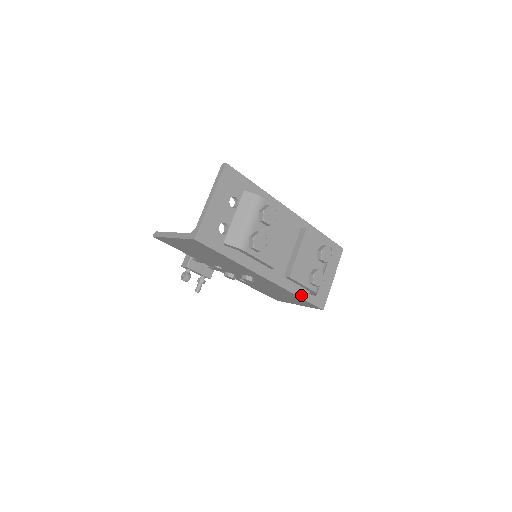
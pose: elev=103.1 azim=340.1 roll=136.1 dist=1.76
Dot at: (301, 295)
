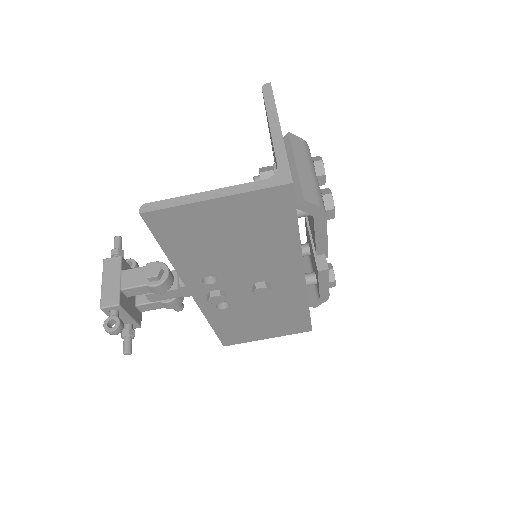
Dot at: occluded
